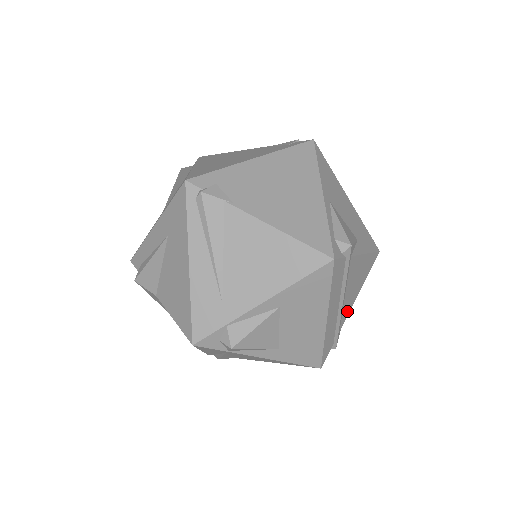
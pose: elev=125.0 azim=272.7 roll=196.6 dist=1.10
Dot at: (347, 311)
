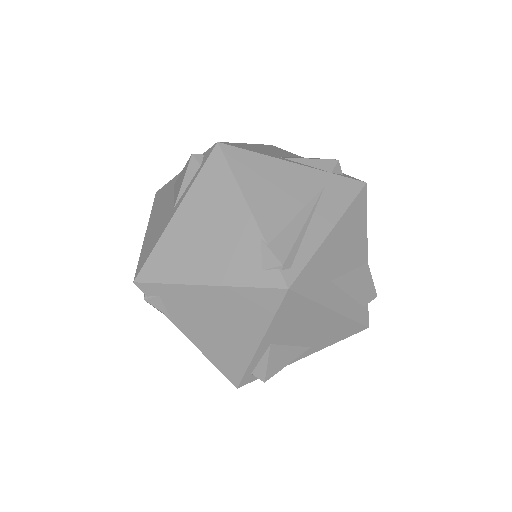
Dot at: occluded
